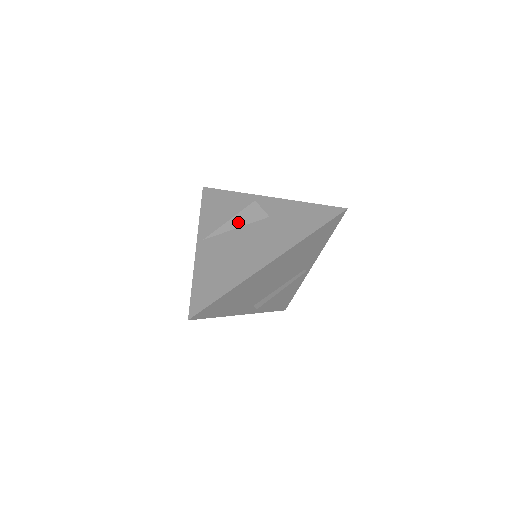
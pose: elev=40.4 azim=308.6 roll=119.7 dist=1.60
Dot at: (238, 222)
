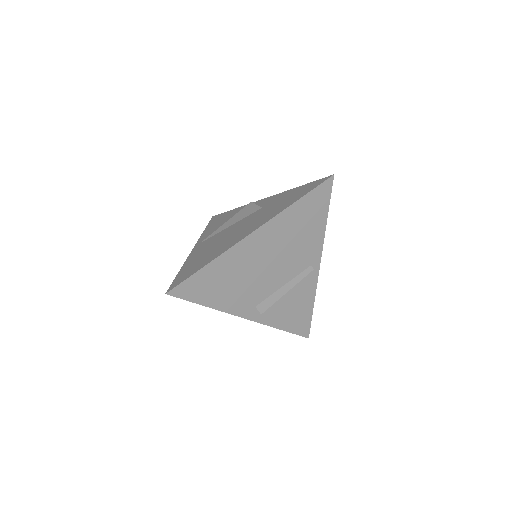
Dot at: (233, 221)
